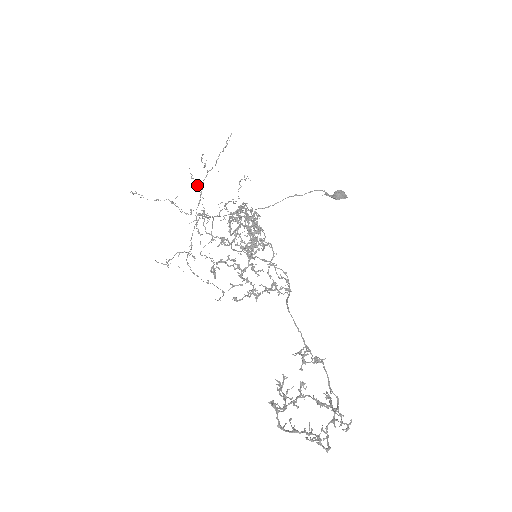
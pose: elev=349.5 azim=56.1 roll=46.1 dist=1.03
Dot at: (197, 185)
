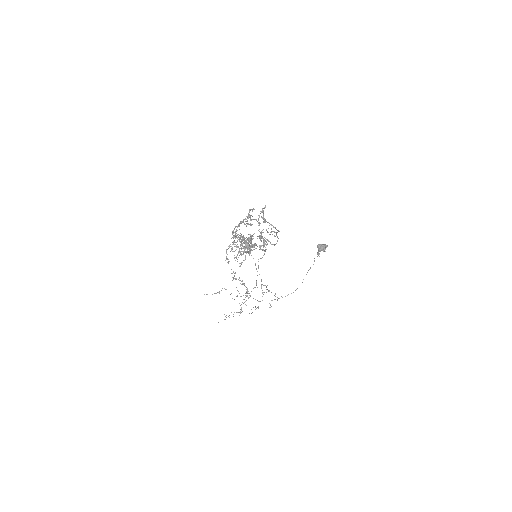
Dot at: occluded
